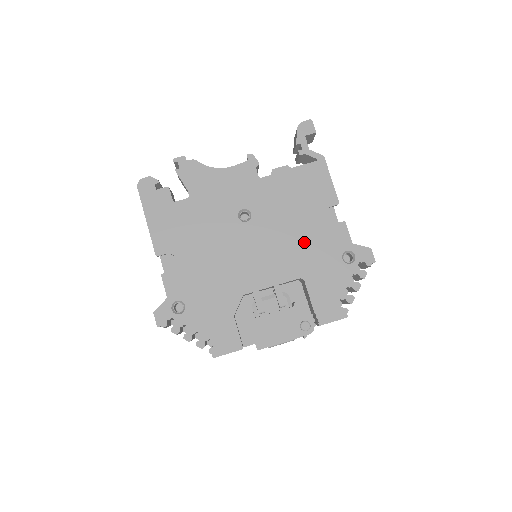
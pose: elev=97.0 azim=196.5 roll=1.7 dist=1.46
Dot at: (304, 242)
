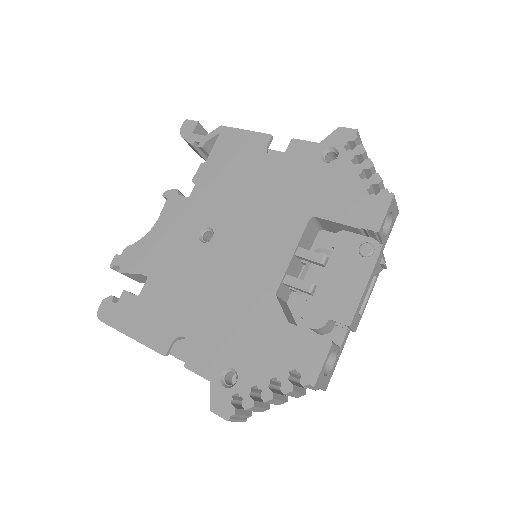
Dot at: (277, 192)
